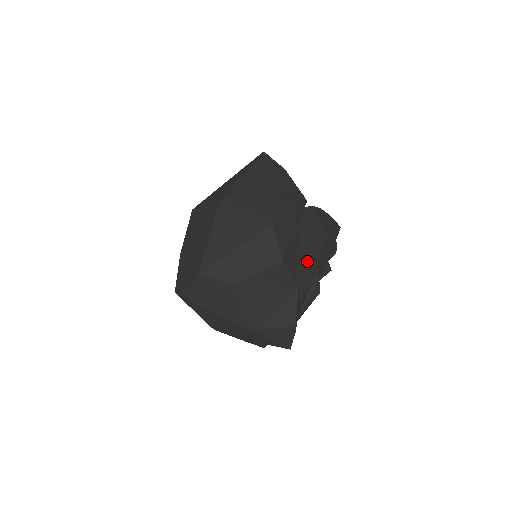
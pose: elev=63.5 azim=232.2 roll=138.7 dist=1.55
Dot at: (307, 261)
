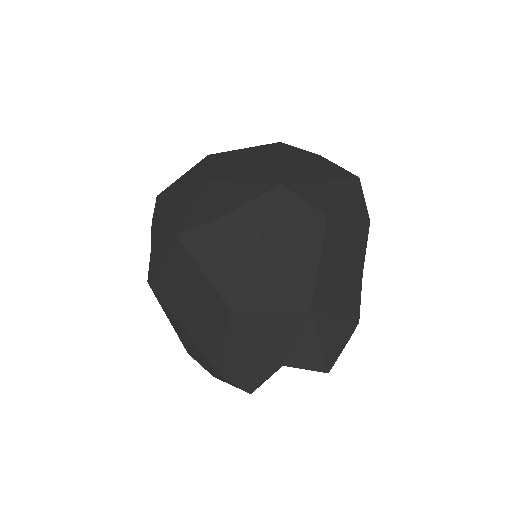
Dot at: occluded
